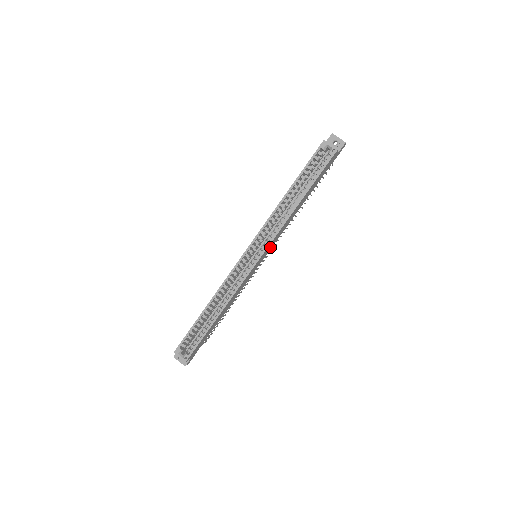
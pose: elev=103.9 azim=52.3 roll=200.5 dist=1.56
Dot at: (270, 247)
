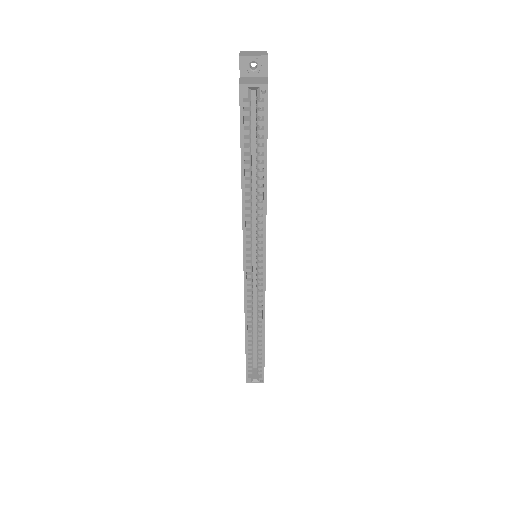
Dot at: occluded
